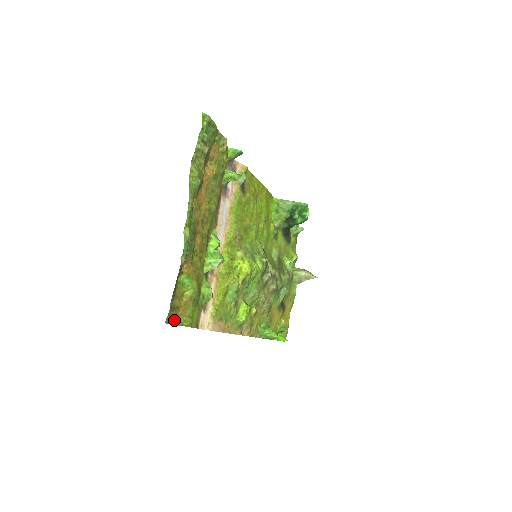
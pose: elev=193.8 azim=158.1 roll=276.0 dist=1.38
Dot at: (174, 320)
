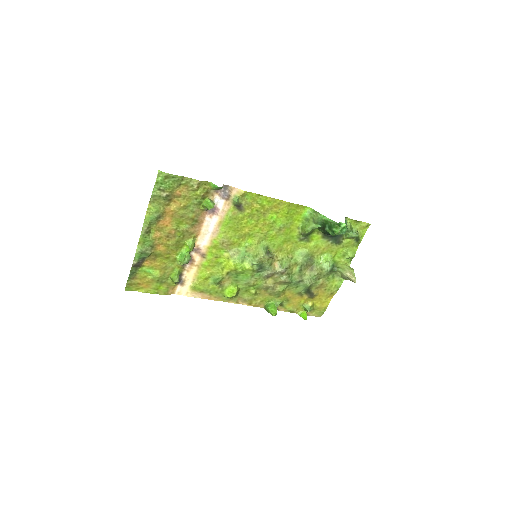
Dot at: (137, 289)
